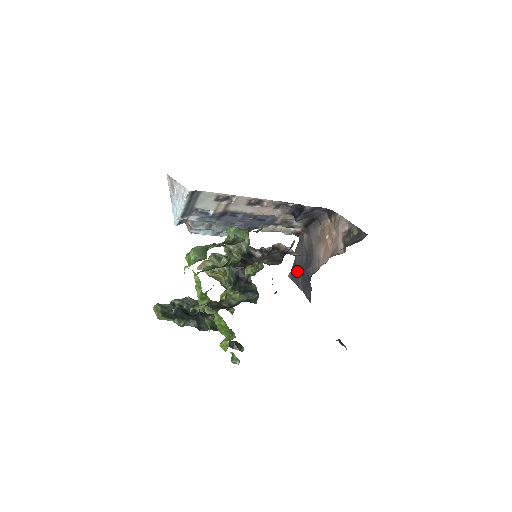
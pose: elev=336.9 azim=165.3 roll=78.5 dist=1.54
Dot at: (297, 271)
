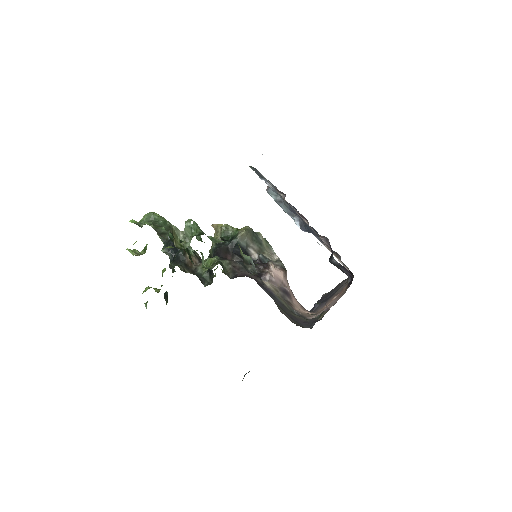
Dot at: (324, 297)
